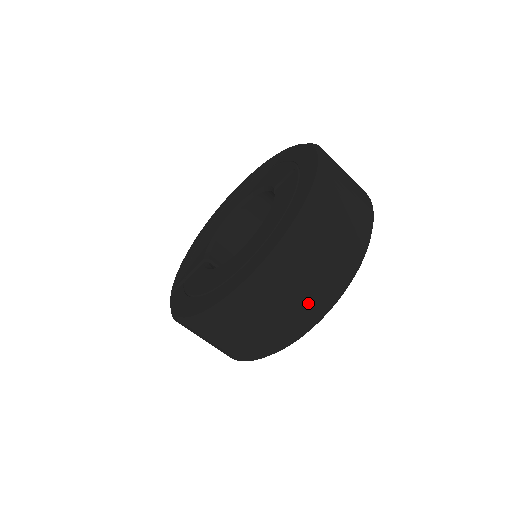
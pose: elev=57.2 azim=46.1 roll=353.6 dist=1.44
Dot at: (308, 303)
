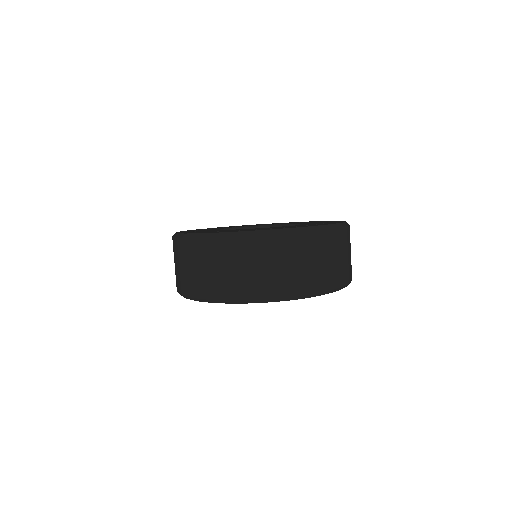
Dot at: (212, 282)
